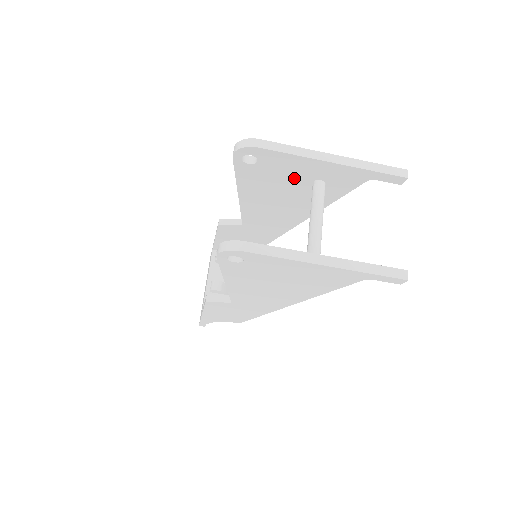
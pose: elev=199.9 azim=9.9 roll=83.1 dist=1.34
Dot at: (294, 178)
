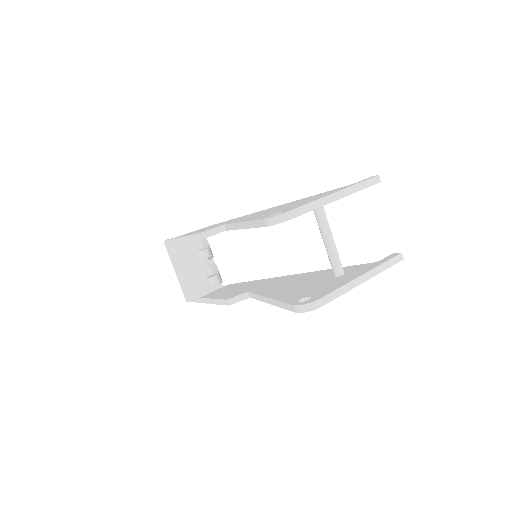
Dot at: occluded
